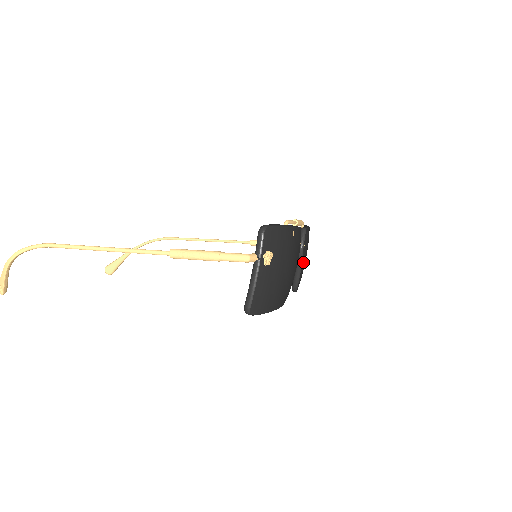
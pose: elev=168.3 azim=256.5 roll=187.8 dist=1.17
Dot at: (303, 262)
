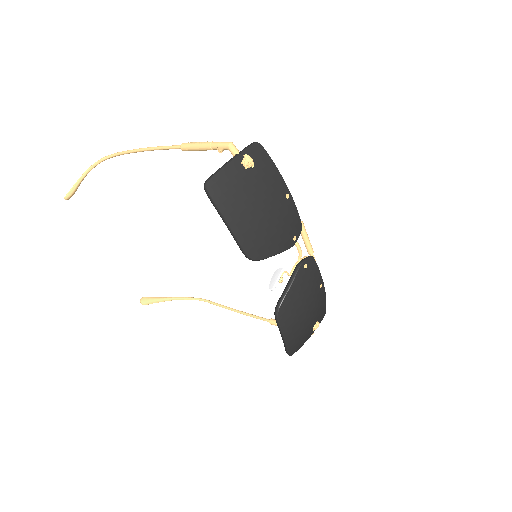
Dot at: (297, 286)
